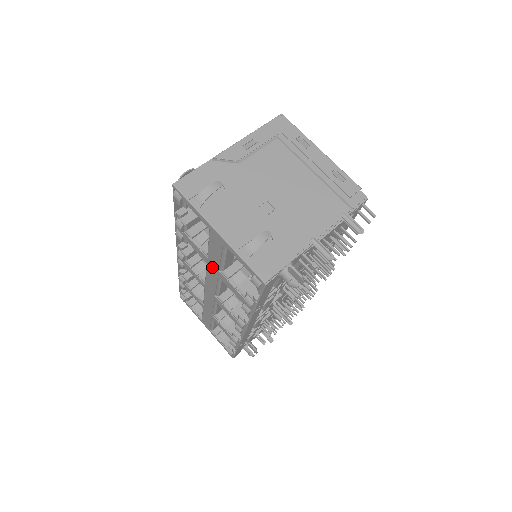
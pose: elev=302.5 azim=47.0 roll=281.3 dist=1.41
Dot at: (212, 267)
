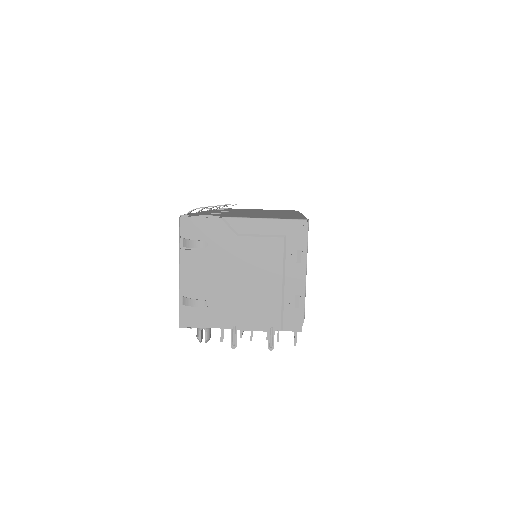
Dot at: occluded
